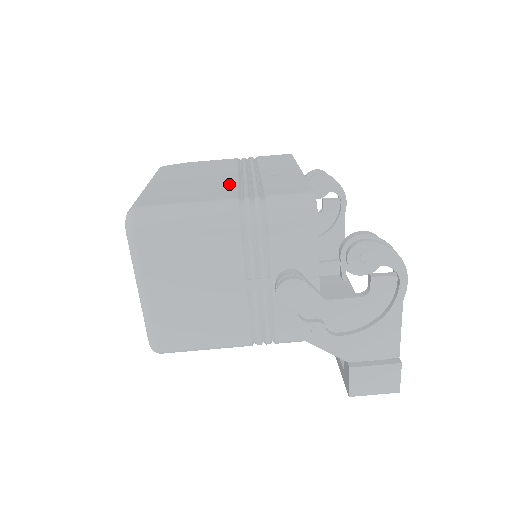
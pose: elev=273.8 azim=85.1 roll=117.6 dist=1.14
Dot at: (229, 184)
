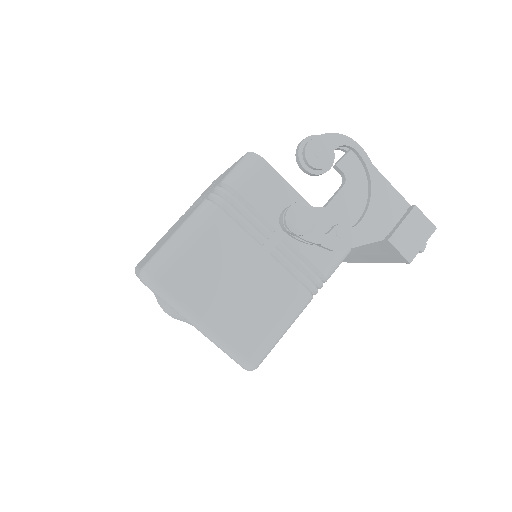
Dot at: occluded
